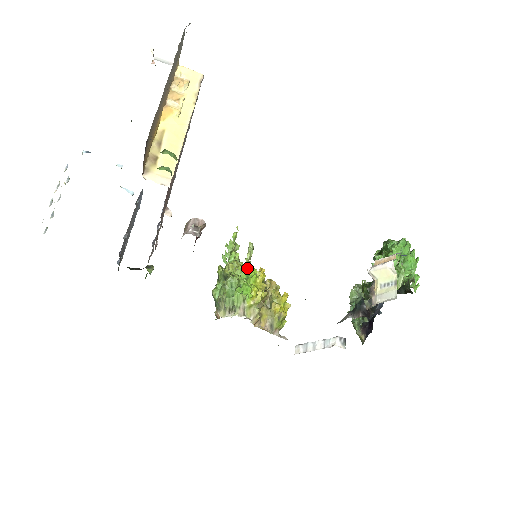
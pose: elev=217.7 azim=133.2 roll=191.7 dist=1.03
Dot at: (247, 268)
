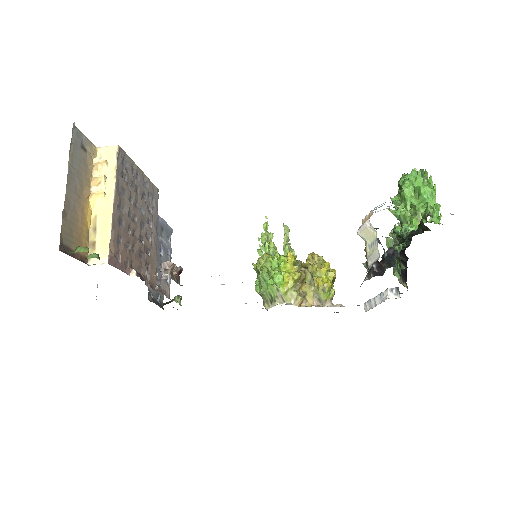
Dot at: (275, 258)
